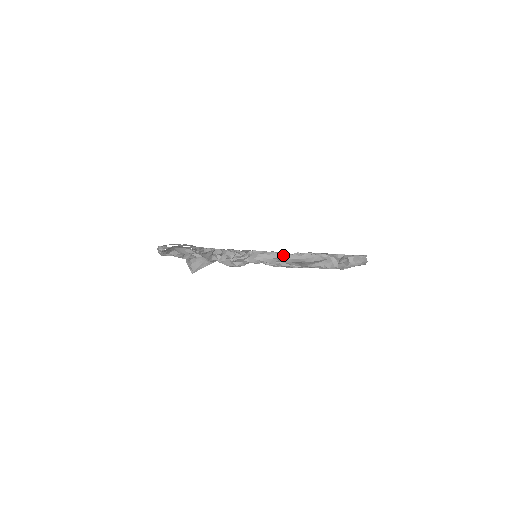
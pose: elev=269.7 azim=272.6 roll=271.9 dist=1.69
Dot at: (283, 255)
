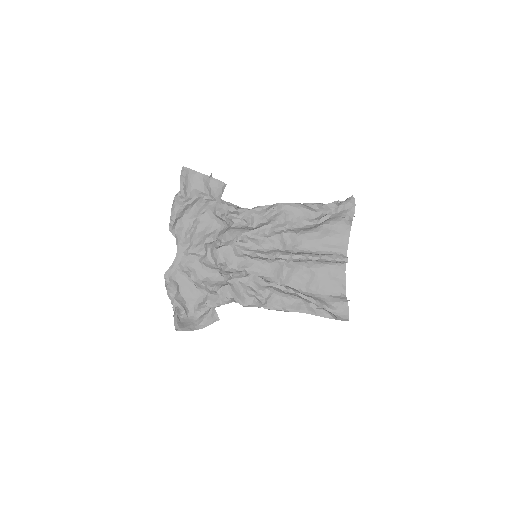
Dot at: (282, 215)
